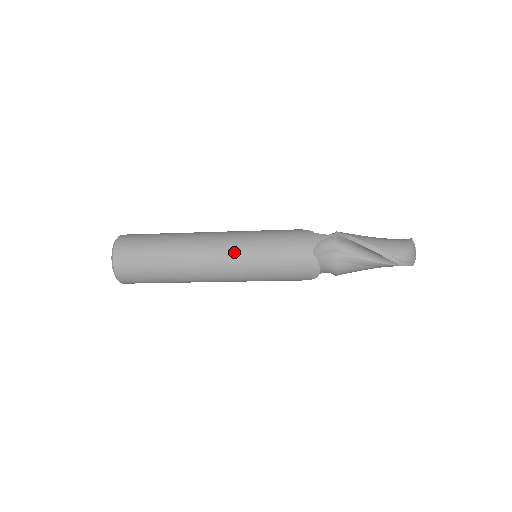
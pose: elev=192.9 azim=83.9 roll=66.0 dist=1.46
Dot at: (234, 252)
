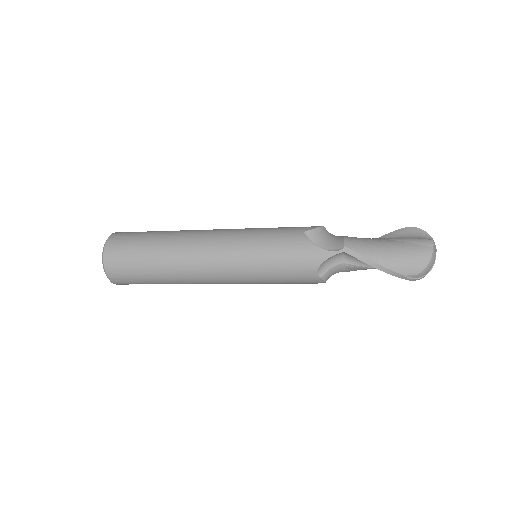
Dot at: (231, 272)
